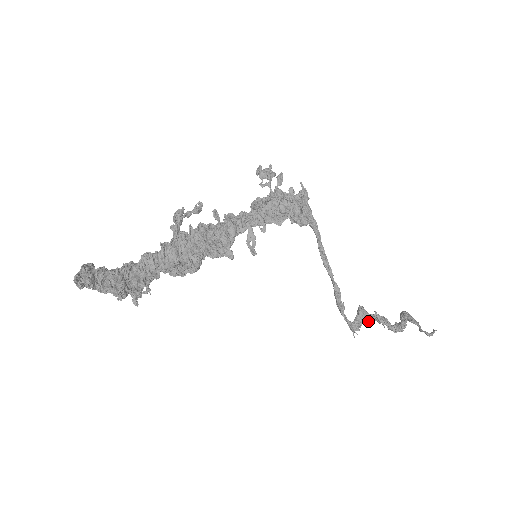
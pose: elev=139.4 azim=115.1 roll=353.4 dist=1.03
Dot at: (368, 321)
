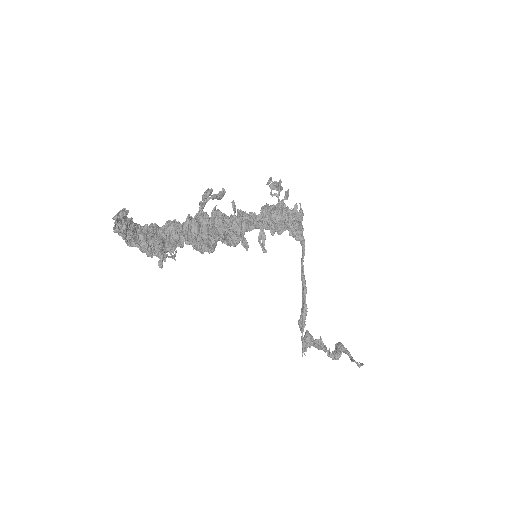
Dot at: occluded
